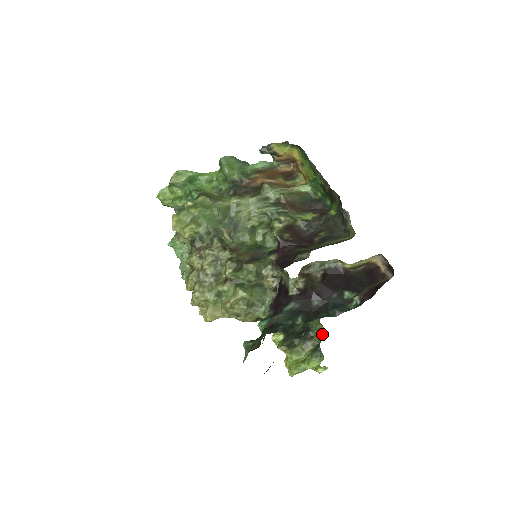
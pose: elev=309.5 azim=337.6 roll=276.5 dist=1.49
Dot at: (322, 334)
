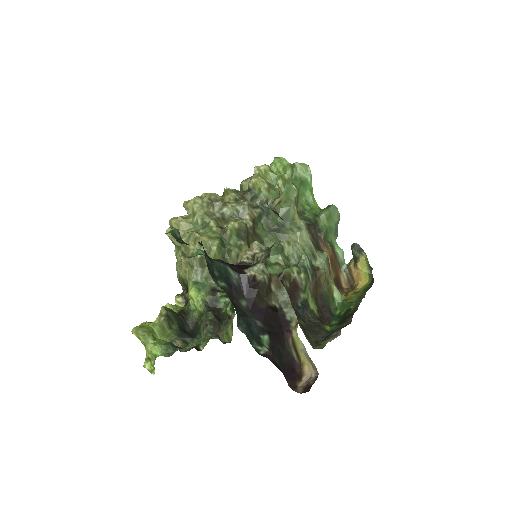
Dot at: (196, 348)
